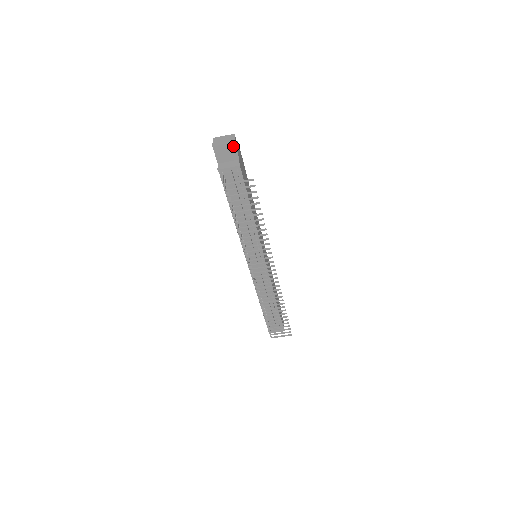
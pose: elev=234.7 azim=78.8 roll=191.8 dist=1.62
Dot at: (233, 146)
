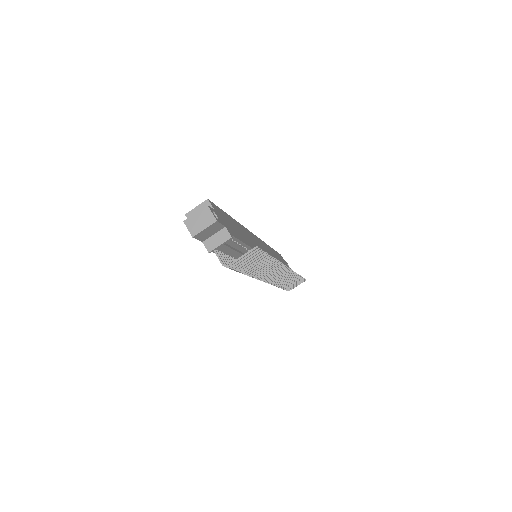
Dot at: (215, 224)
